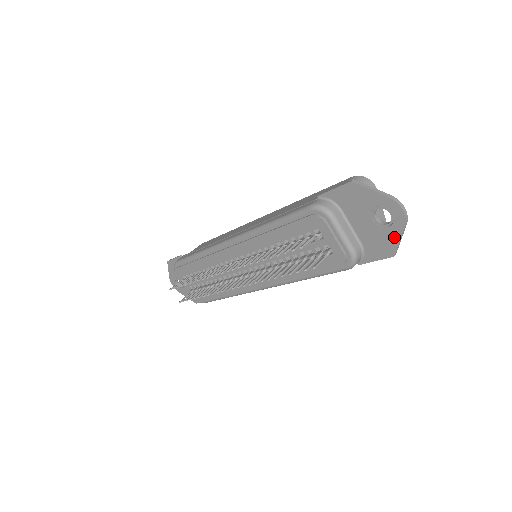
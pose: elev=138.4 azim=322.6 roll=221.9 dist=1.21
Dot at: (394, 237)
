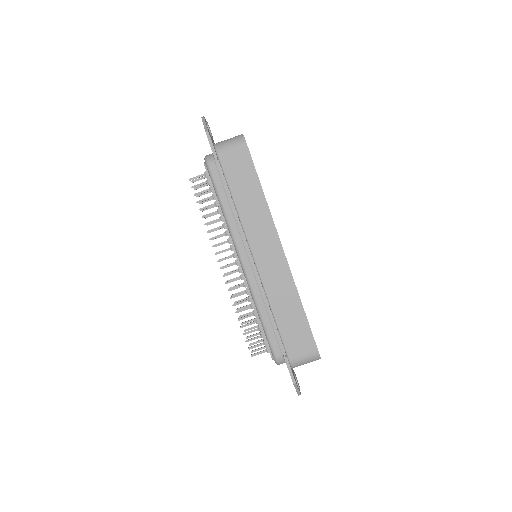
Dot at: occluded
